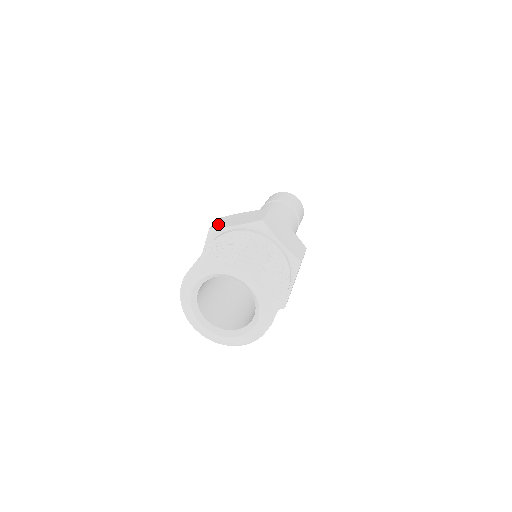
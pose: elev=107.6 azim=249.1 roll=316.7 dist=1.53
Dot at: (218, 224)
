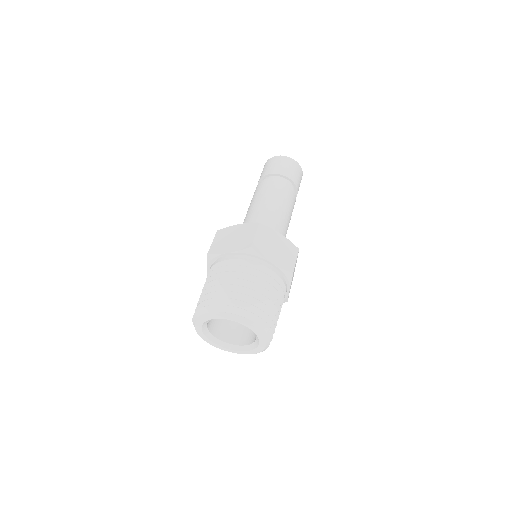
Dot at: (214, 246)
